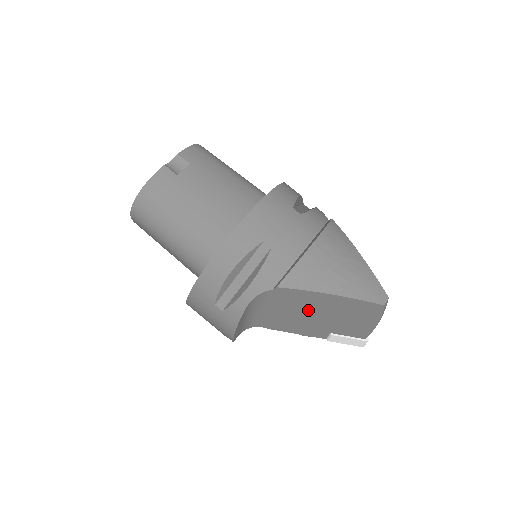
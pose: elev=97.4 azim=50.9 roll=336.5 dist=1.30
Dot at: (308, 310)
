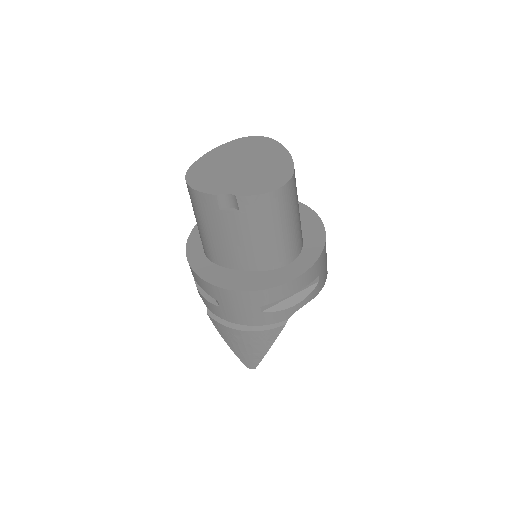
Dot at: occluded
